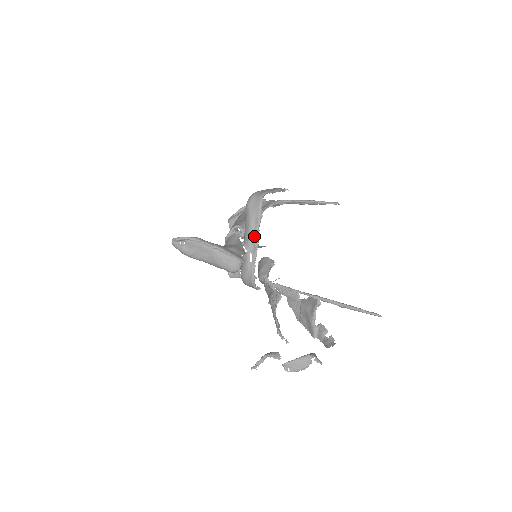
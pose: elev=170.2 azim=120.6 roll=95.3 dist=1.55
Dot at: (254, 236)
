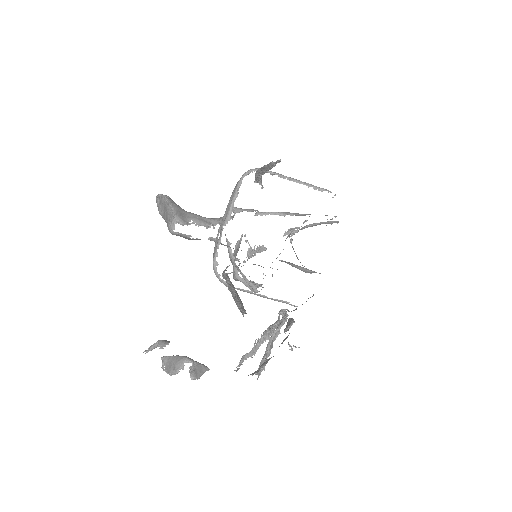
Dot at: (227, 212)
